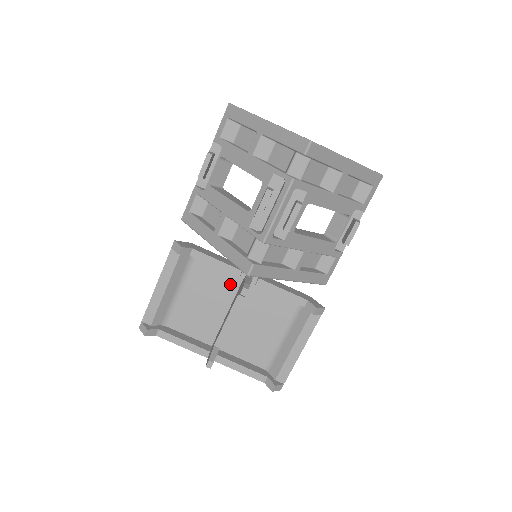
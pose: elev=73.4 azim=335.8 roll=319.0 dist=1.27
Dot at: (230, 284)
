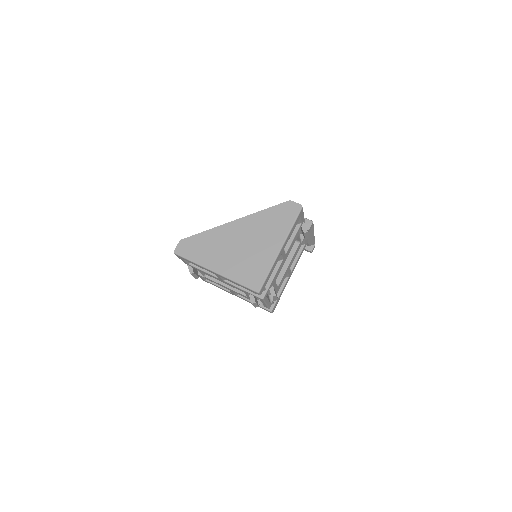
Dot at: occluded
